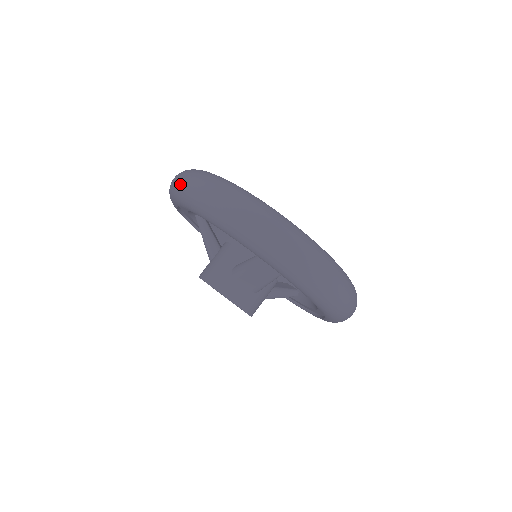
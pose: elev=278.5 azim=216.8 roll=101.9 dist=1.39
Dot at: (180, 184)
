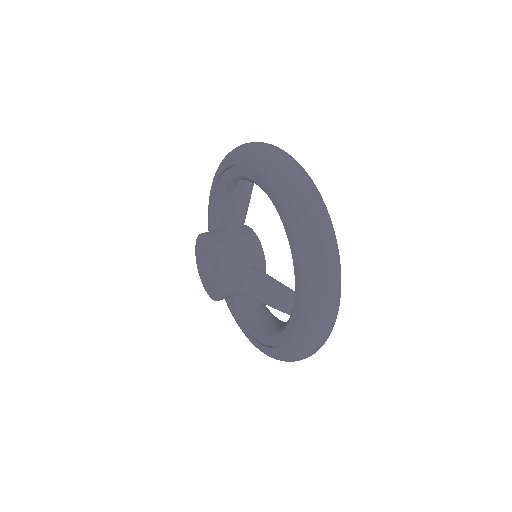
Dot at: occluded
